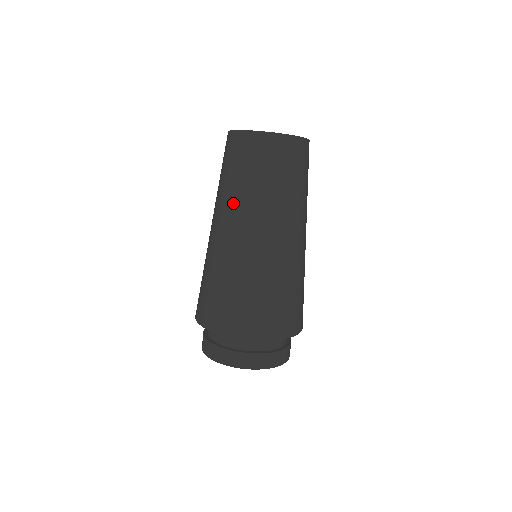
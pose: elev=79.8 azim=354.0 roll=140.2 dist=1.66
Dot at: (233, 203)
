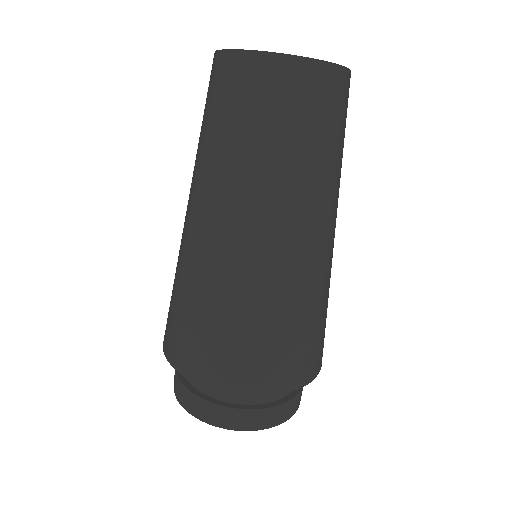
Dot at: (290, 190)
